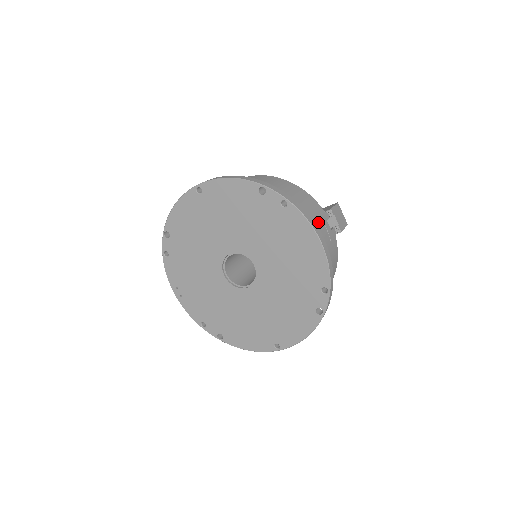
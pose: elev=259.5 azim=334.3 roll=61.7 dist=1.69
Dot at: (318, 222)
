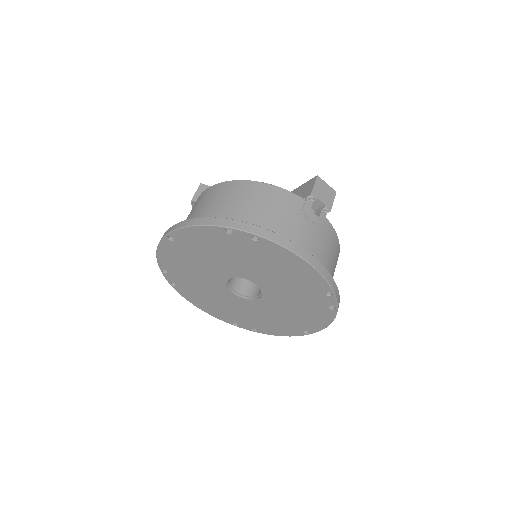
Dot at: (301, 223)
